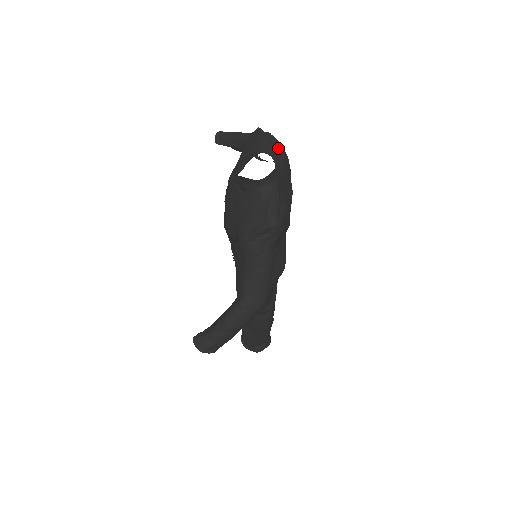
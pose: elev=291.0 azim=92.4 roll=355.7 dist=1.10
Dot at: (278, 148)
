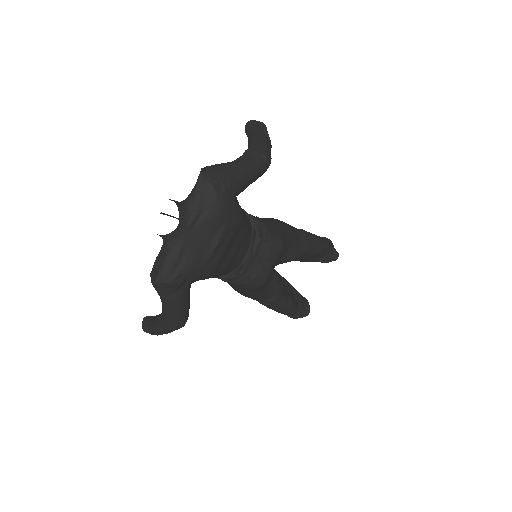
Dot at: (209, 198)
